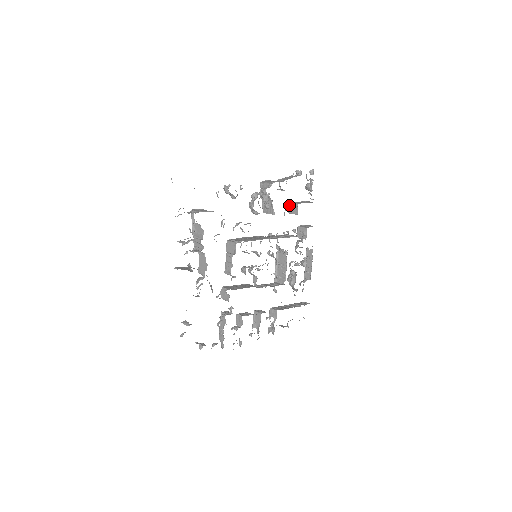
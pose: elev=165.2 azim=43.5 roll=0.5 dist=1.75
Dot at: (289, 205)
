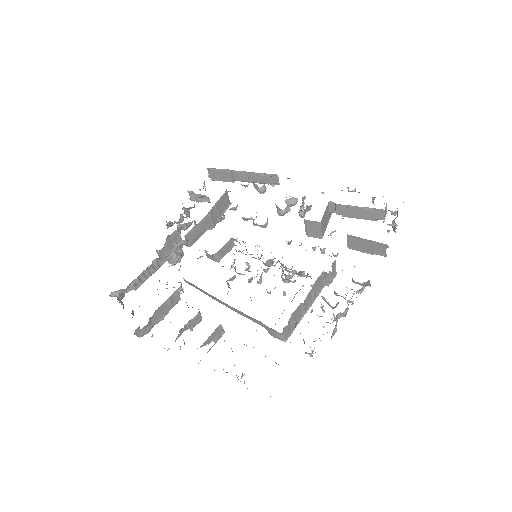
Dot at: occluded
